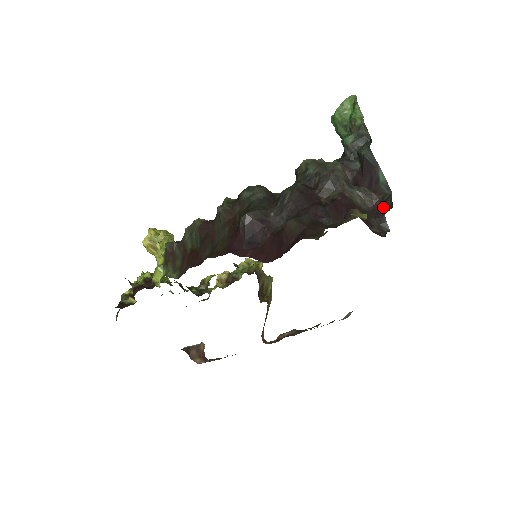
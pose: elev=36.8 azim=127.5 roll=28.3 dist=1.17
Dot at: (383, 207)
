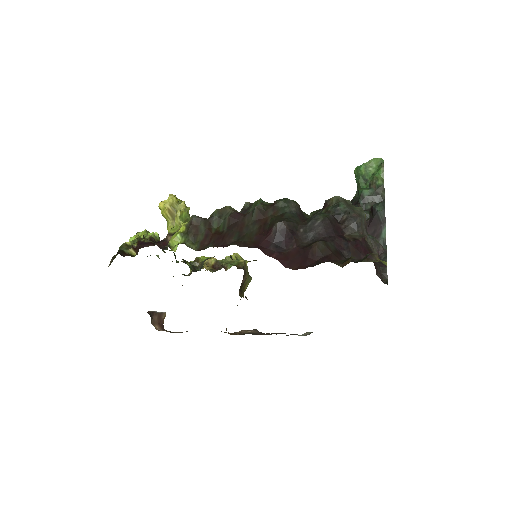
Dot at: occluded
